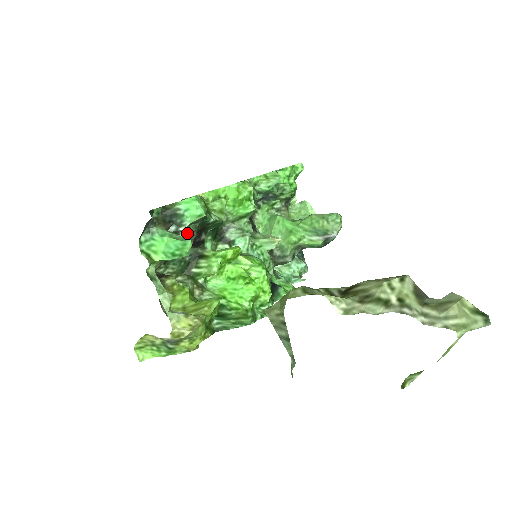
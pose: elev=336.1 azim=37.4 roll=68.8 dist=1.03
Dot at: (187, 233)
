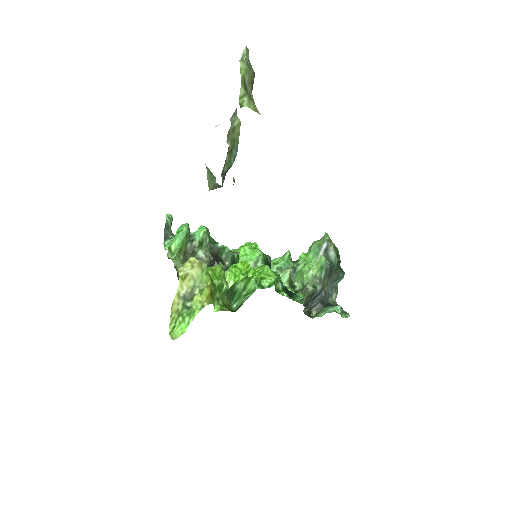
Dot at: (201, 249)
